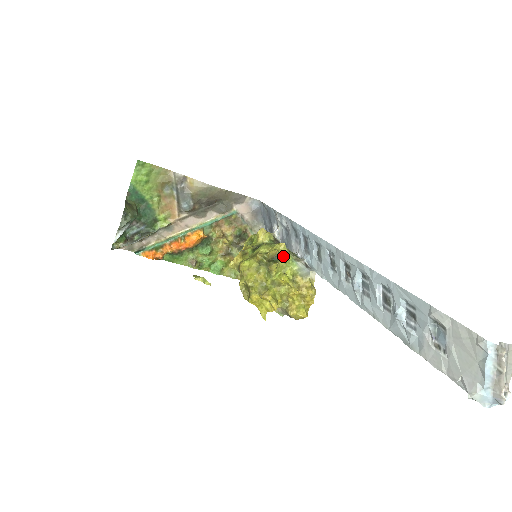
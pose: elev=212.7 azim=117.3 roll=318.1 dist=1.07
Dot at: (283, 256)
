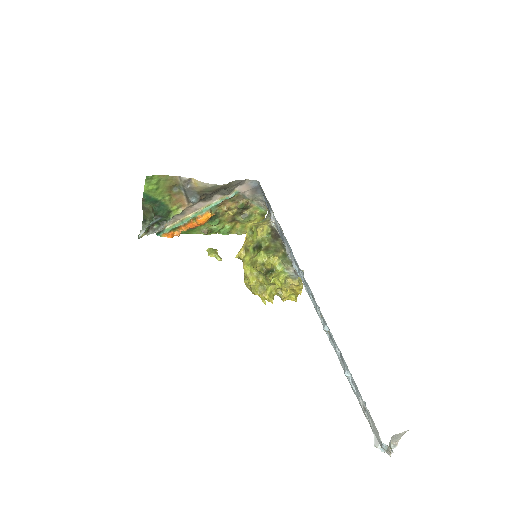
Dot at: (277, 268)
